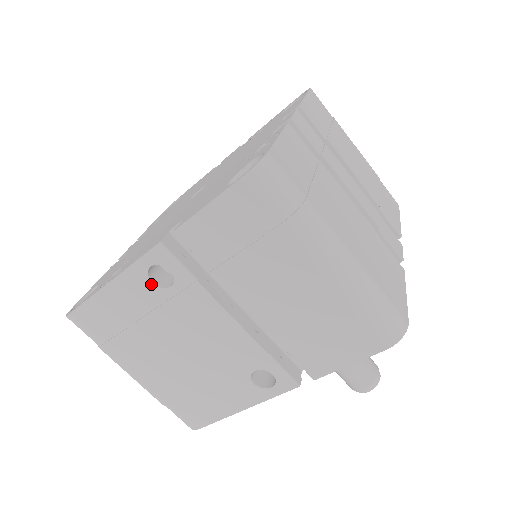
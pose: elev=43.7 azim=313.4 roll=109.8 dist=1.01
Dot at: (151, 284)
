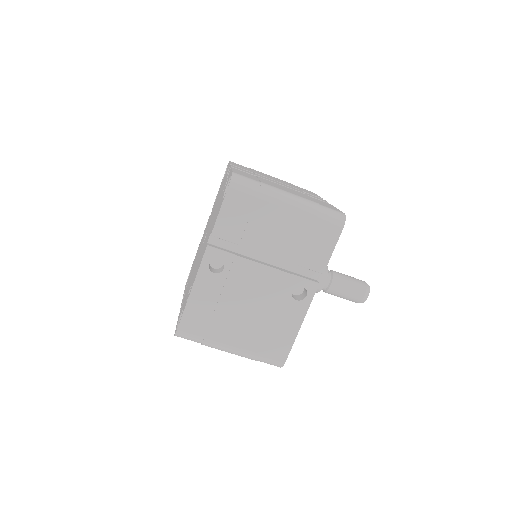
Dot at: (214, 274)
